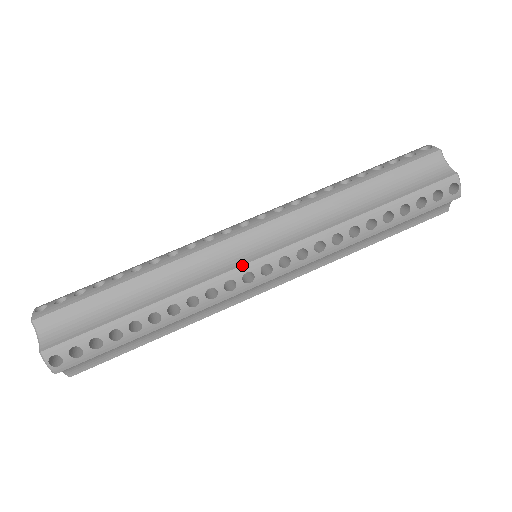
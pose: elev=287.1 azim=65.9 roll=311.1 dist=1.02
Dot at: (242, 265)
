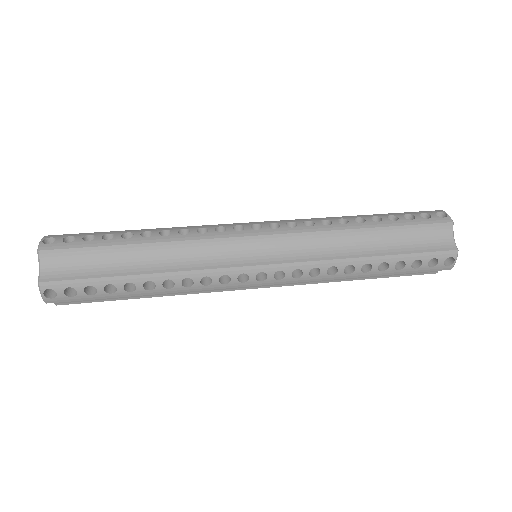
Dot at: (242, 266)
